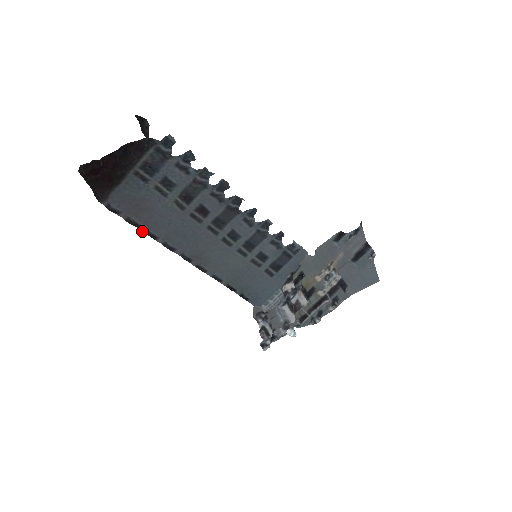
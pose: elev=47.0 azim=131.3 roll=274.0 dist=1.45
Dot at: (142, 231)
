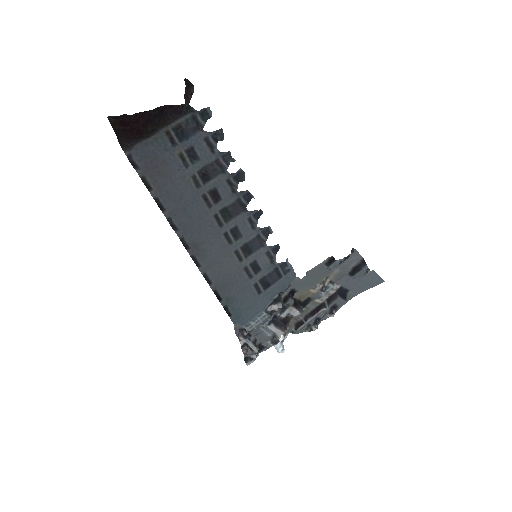
Dot at: occluded
